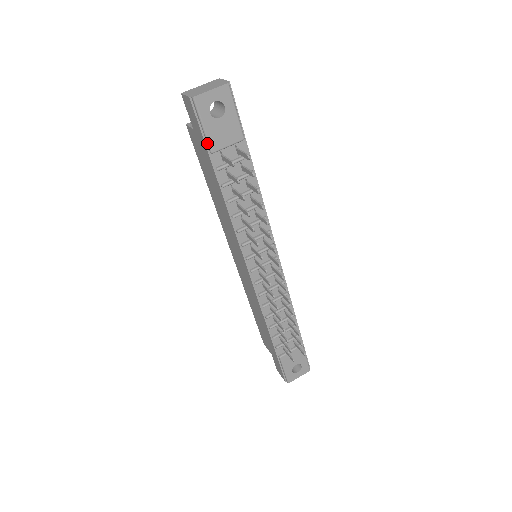
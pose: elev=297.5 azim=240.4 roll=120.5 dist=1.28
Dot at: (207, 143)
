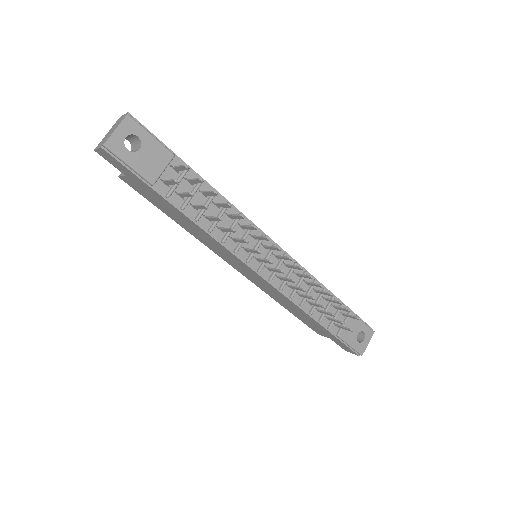
Dot at: (143, 178)
